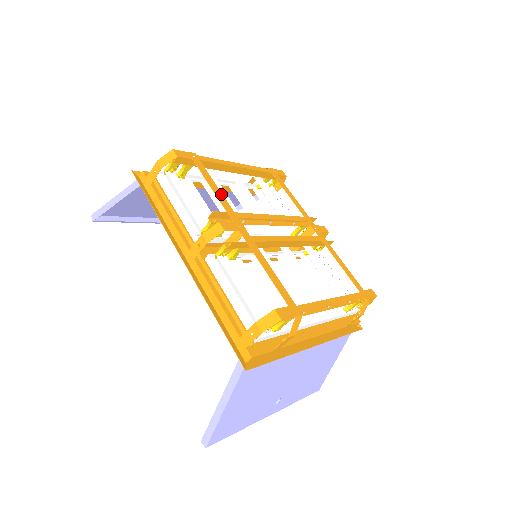
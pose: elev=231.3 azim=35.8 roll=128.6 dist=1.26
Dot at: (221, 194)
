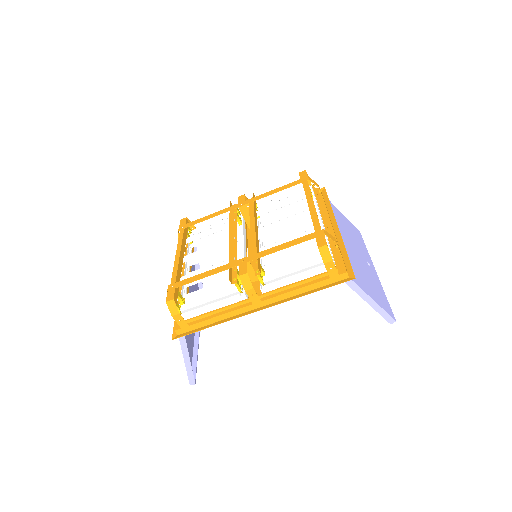
Dot at: (211, 271)
